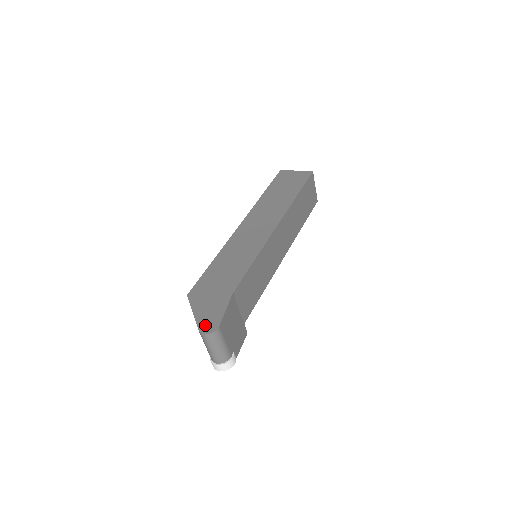
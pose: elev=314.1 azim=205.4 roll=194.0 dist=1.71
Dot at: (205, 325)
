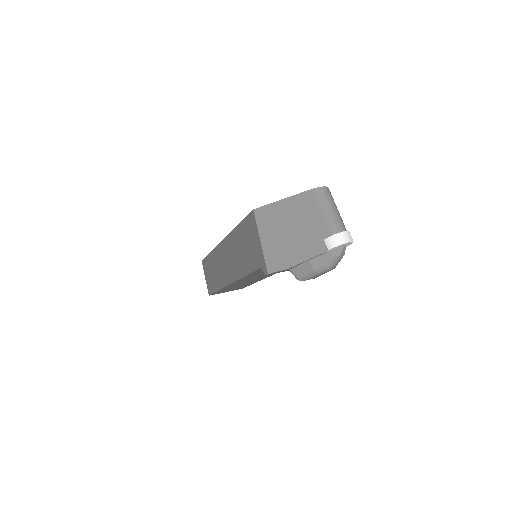
Dot at: occluded
